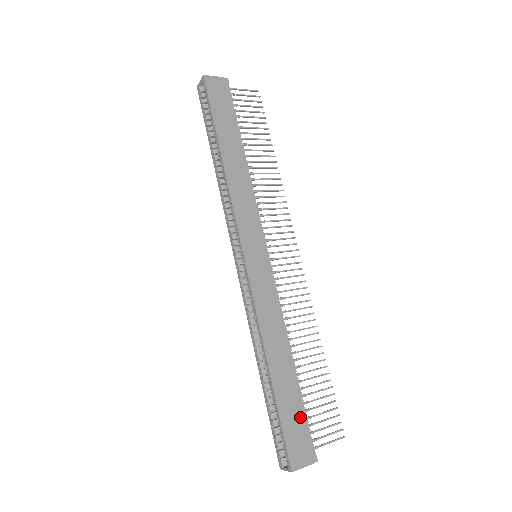
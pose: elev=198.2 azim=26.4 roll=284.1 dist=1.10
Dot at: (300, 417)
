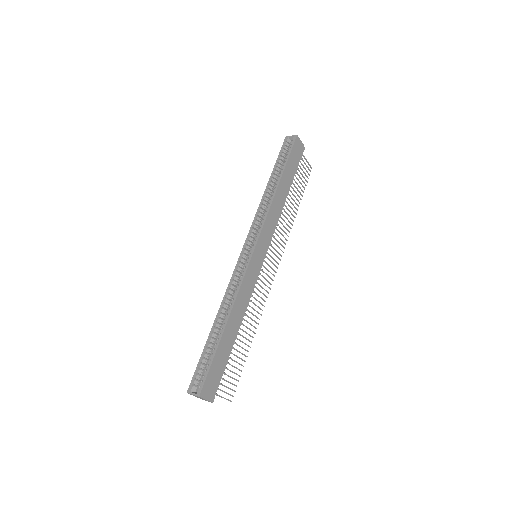
Dot at: (222, 368)
